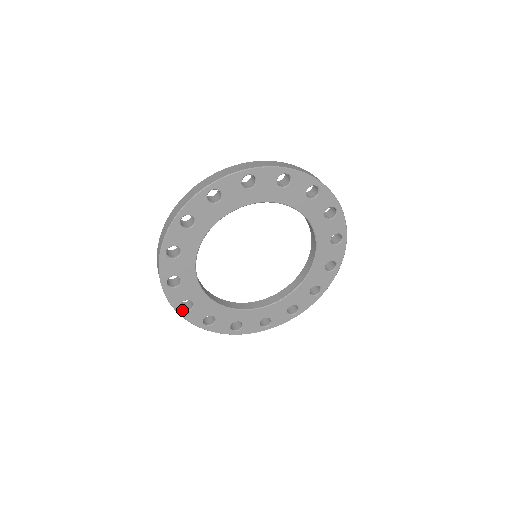
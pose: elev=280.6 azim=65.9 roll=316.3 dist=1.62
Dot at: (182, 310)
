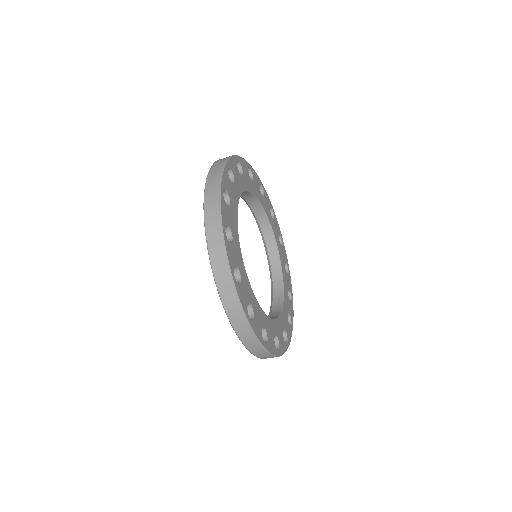
Dot at: (250, 319)
